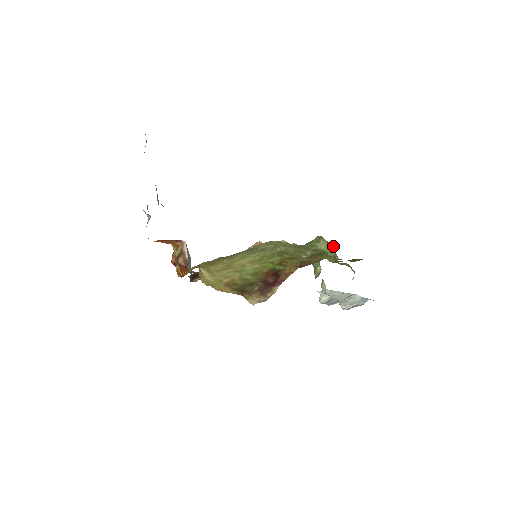
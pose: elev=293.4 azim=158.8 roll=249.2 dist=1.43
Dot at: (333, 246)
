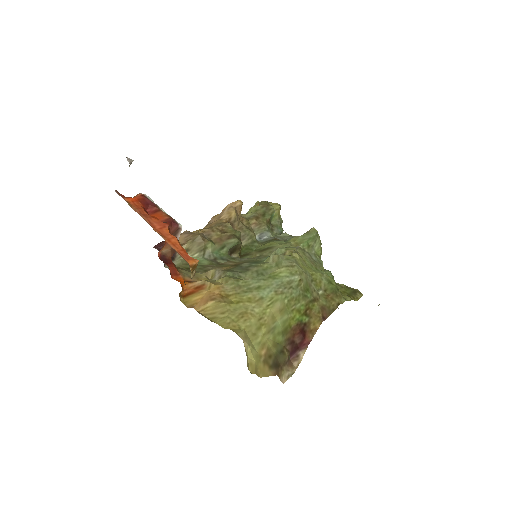
Dot at: occluded
